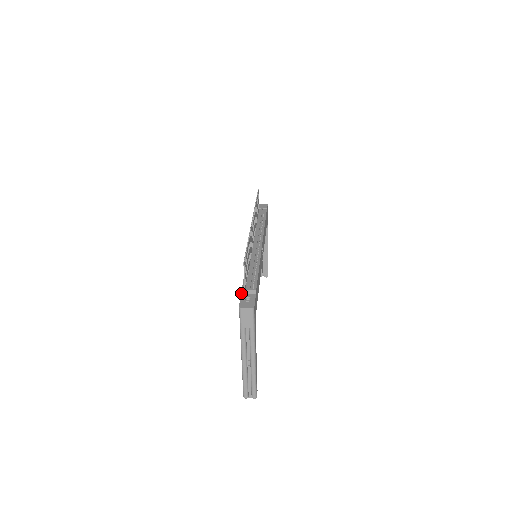
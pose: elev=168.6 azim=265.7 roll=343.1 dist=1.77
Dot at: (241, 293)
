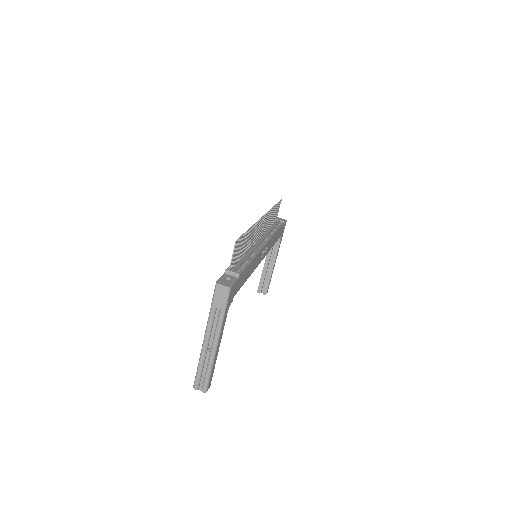
Dot at: (224, 273)
